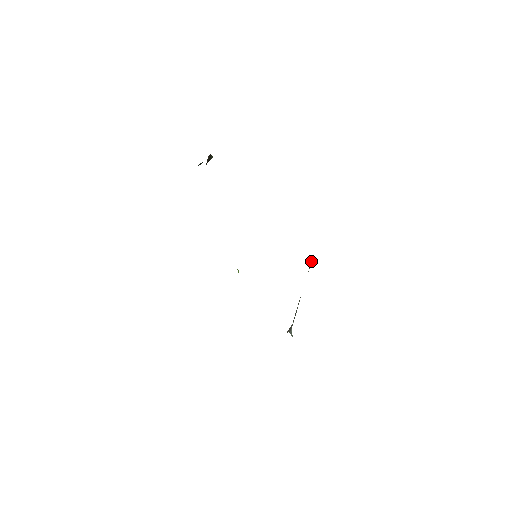
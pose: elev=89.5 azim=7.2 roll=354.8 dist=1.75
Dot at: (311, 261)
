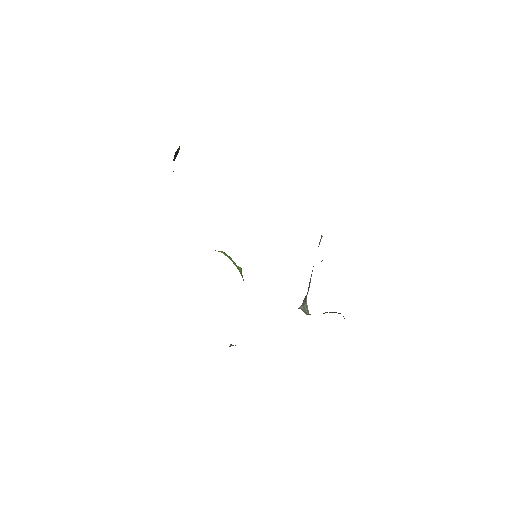
Dot at: occluded
